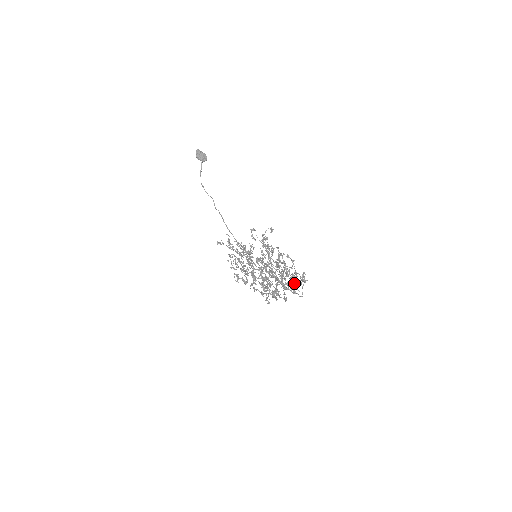
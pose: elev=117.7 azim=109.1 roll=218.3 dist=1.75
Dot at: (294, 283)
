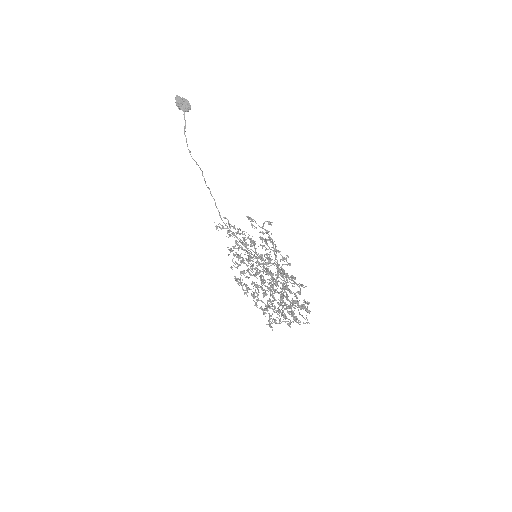
Dot at: (293, 317)
